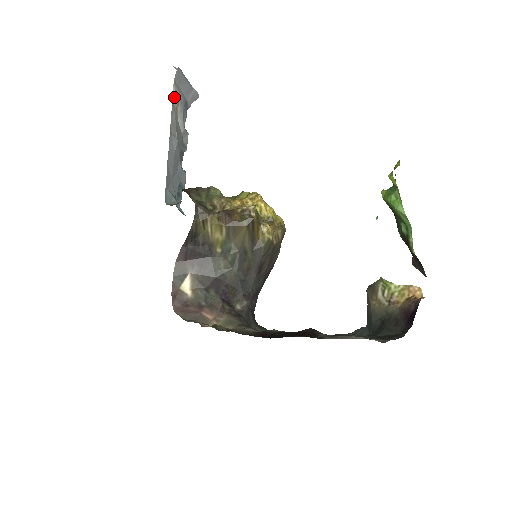
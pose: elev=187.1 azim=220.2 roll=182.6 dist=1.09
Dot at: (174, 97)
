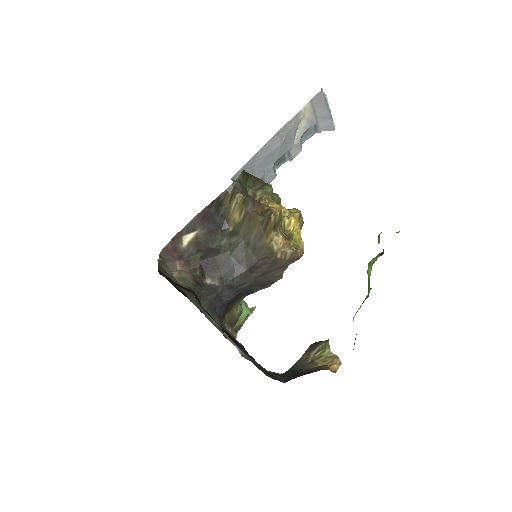
Dot at: (302, 110)
